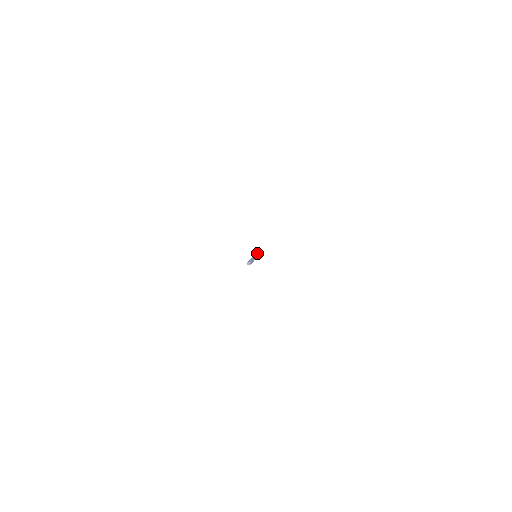
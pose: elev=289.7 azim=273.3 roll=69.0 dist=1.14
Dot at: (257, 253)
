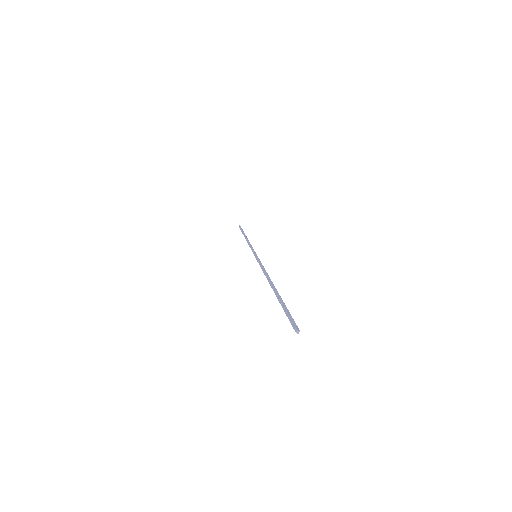
Dot at: occluded
